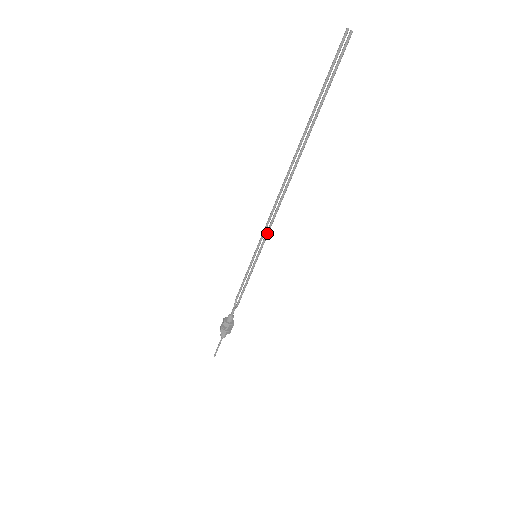
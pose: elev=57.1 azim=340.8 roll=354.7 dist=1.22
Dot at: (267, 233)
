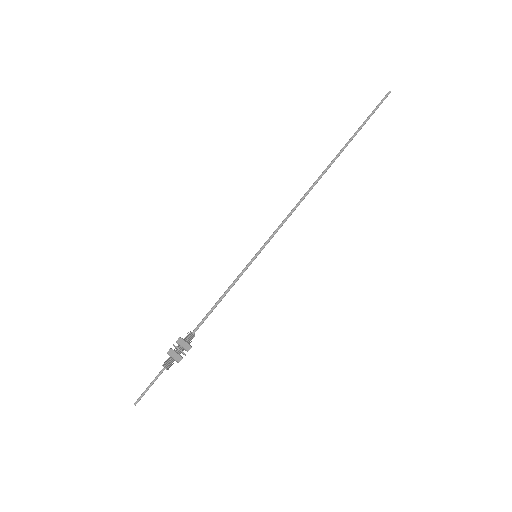
Dot at: (280, 226)
